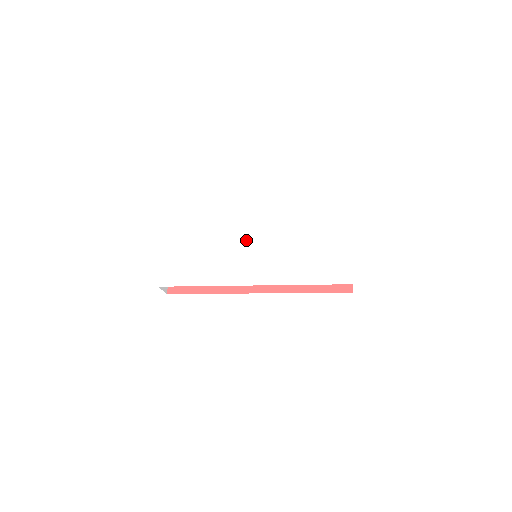
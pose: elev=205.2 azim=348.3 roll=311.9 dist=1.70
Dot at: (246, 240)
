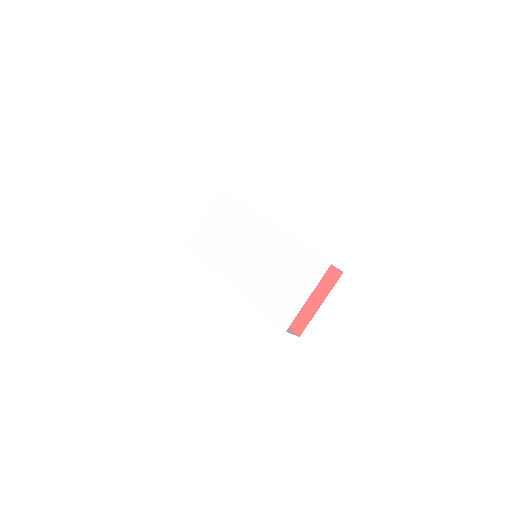
Dot at: (251, 239)
